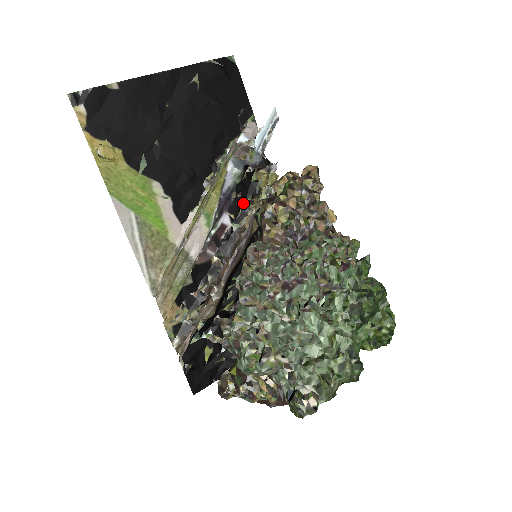
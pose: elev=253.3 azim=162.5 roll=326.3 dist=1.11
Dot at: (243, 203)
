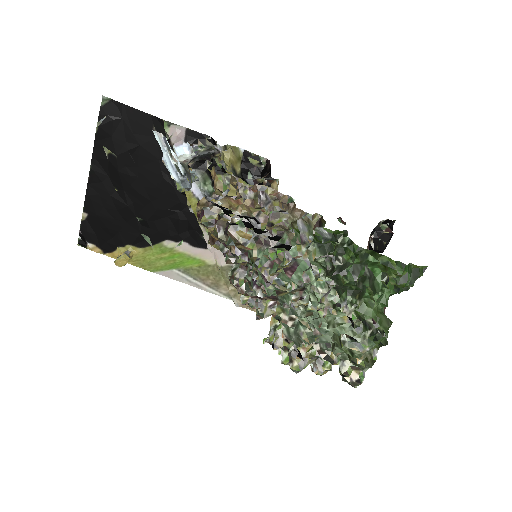
Dot at: occluded
